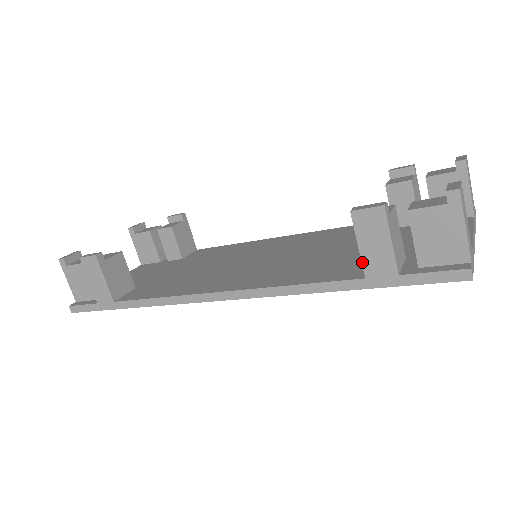
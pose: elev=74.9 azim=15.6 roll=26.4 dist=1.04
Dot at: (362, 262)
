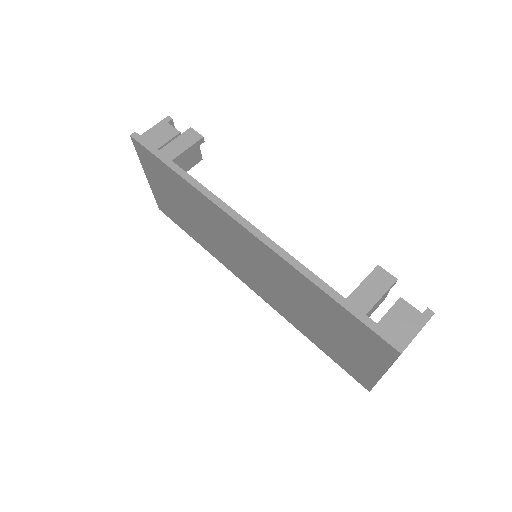
Dot at: (355, 290)
